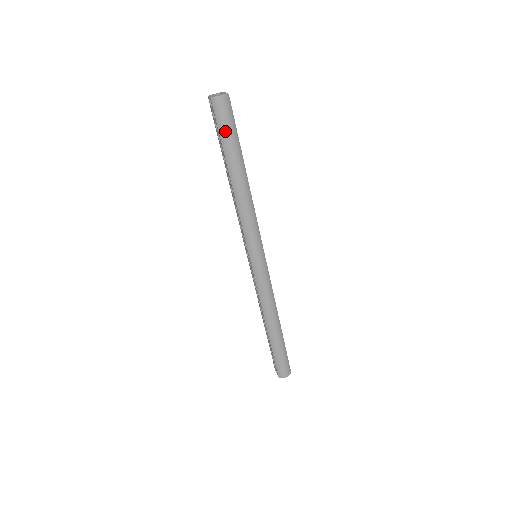
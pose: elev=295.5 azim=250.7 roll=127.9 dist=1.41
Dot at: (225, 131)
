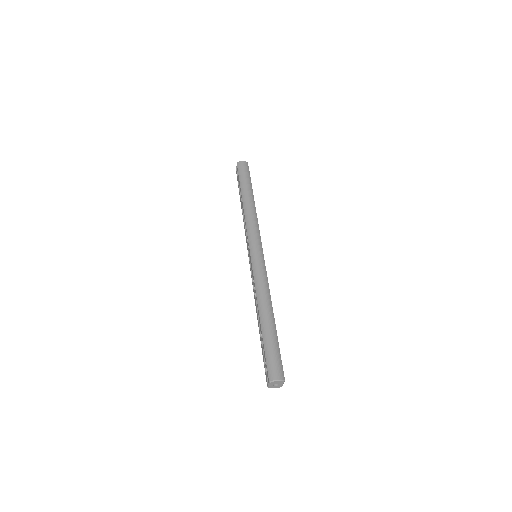
Dot at: (243, 175)
